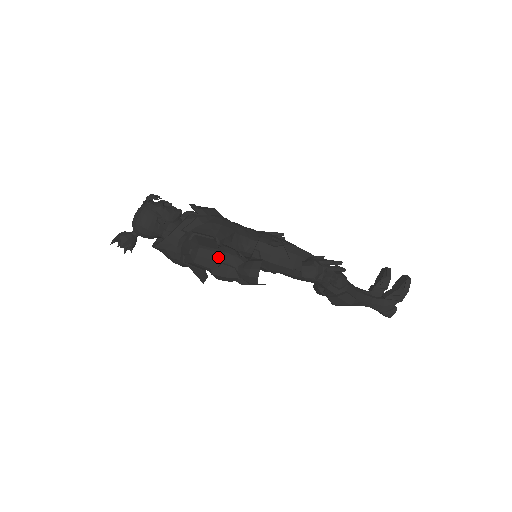
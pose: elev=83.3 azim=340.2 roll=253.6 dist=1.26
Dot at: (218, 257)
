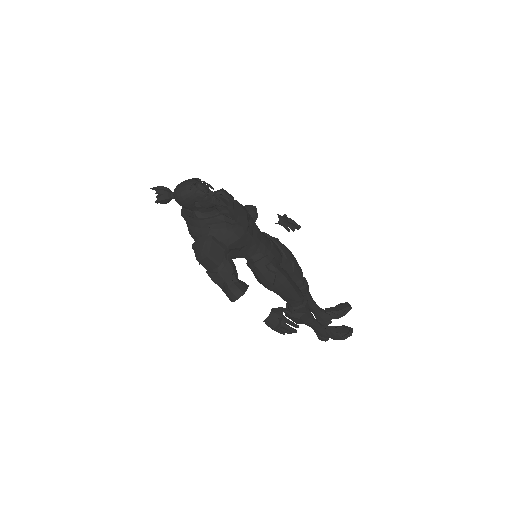
Dot at: (218, 266)
